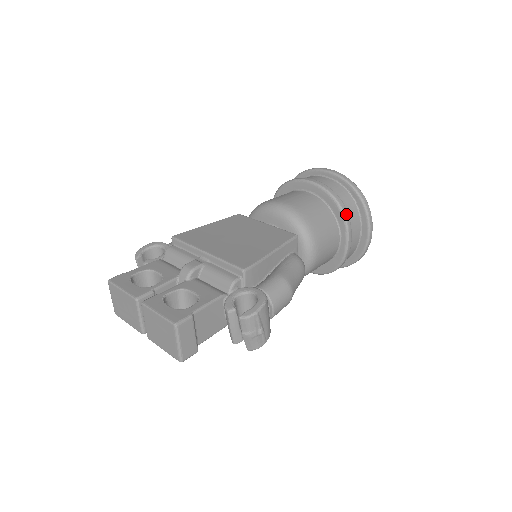
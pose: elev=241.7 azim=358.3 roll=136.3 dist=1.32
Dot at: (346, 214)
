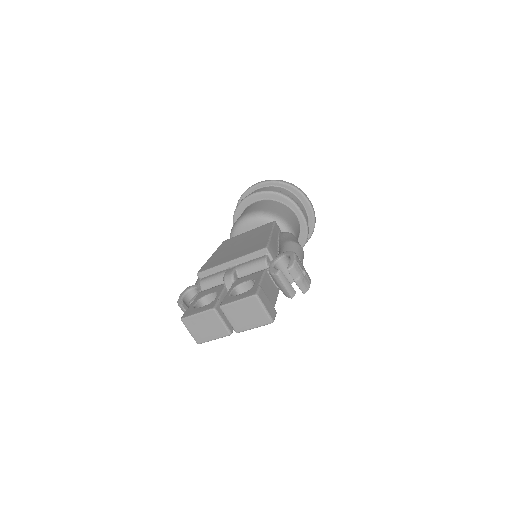
Dot at: (290, 198)
